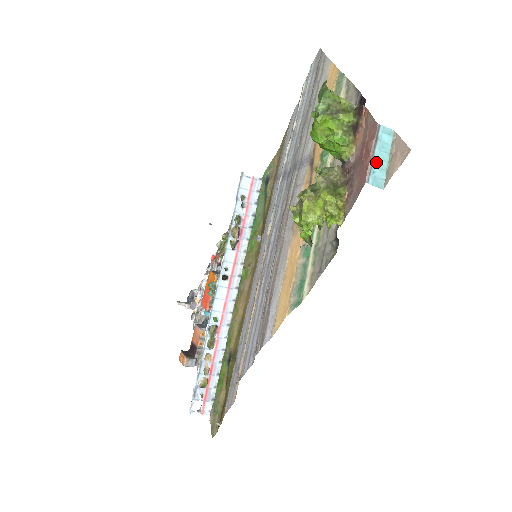
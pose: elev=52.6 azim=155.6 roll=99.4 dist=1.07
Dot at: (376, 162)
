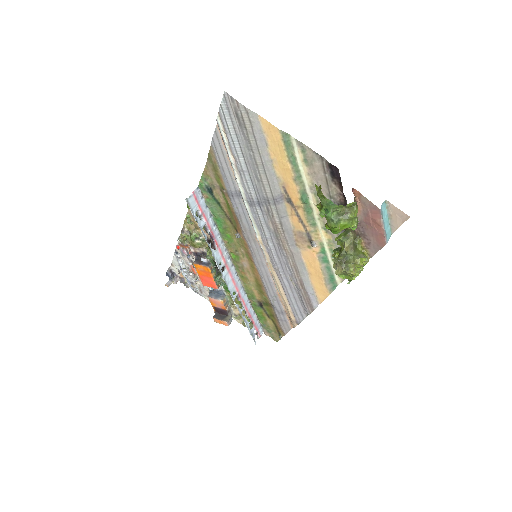
Dot at: (385, 228)
